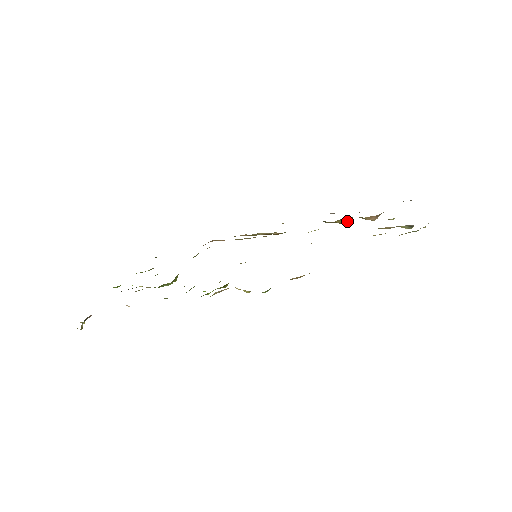
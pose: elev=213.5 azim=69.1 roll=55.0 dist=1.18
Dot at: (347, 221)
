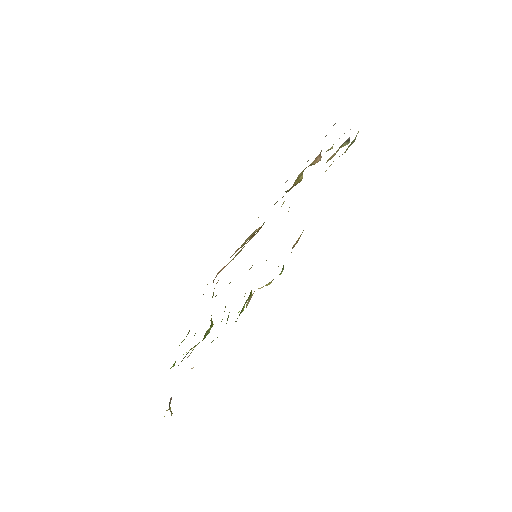
Dot at: (302, 177)
